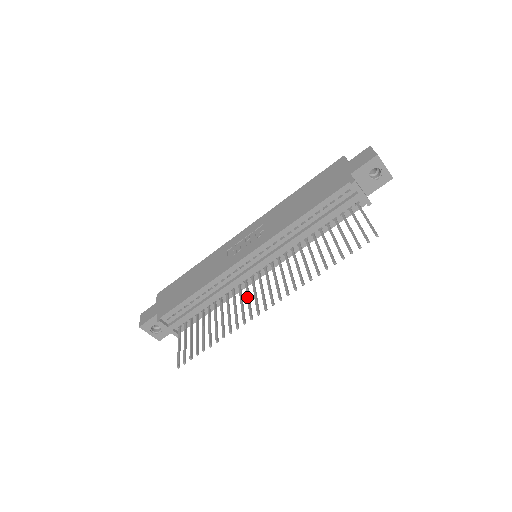
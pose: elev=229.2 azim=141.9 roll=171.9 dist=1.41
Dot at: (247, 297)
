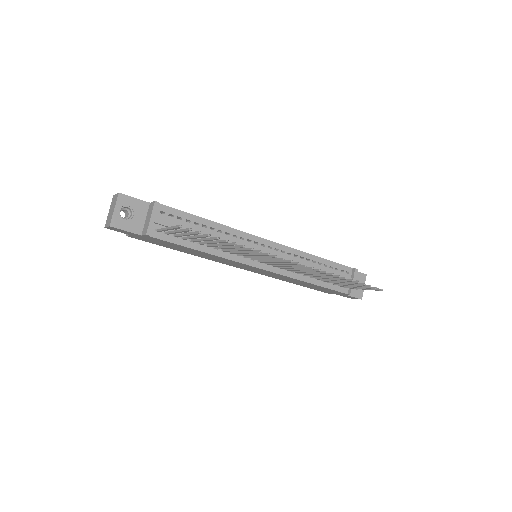
Dot at: occluded
